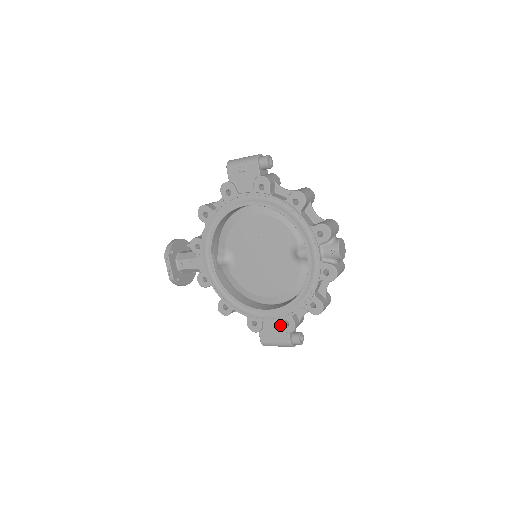
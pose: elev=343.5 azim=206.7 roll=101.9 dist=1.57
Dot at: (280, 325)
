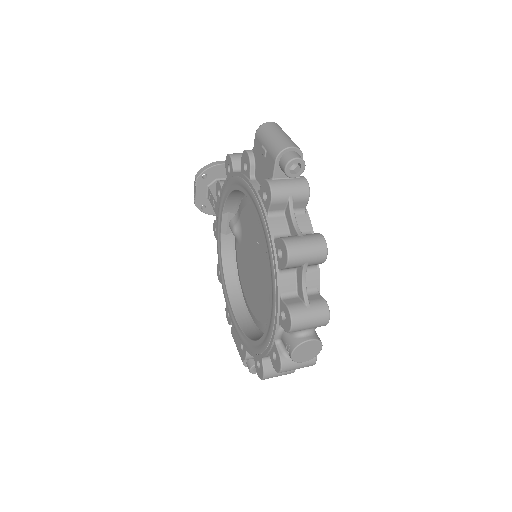
Dot at: (239, 342)
